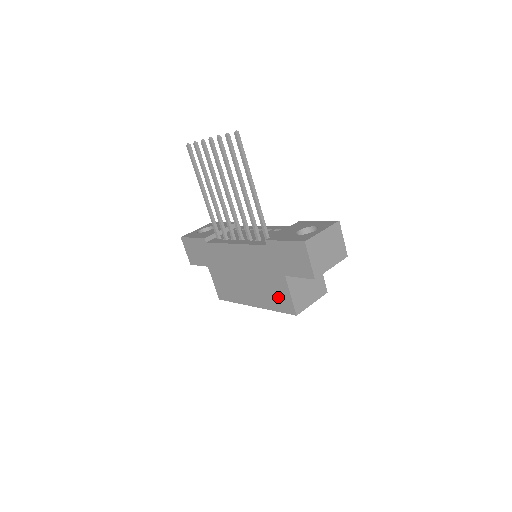
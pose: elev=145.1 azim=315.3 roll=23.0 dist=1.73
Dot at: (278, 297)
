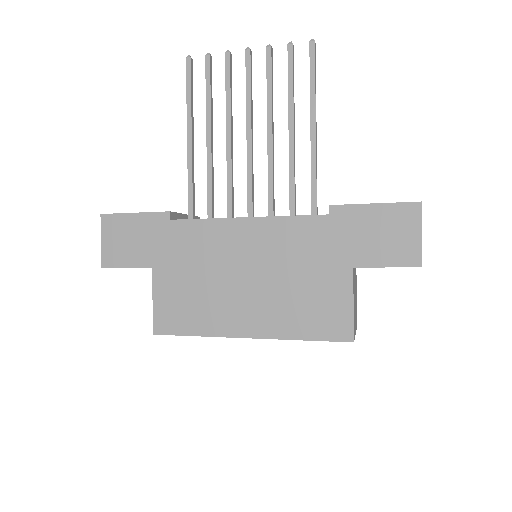
Dot at: (320, 310)
